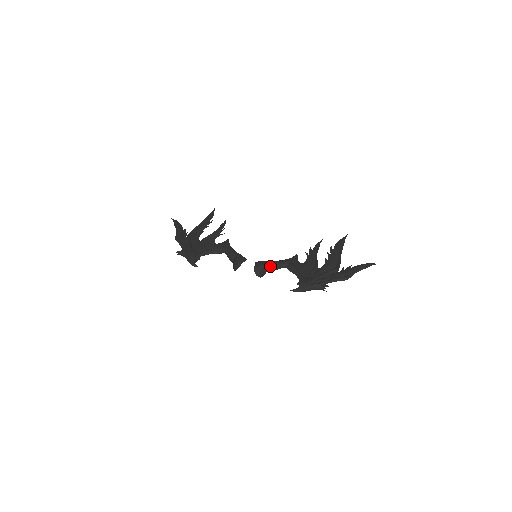
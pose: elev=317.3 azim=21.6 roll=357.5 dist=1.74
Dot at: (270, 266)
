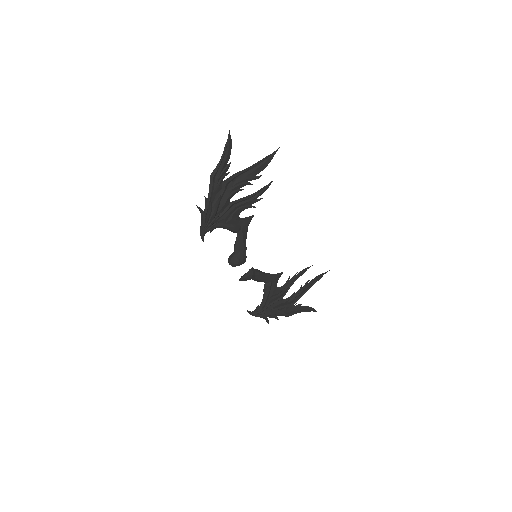
Dot at: (255, 279)
